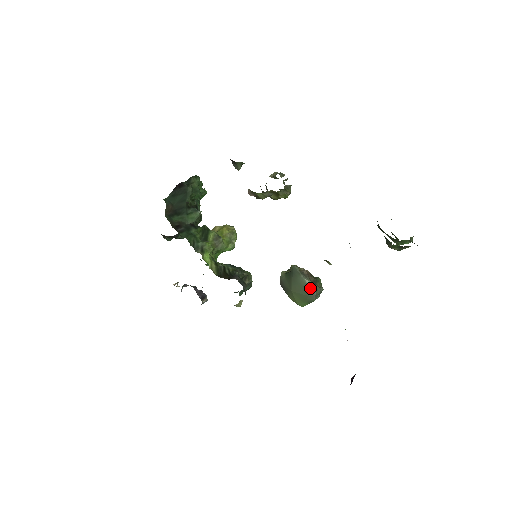
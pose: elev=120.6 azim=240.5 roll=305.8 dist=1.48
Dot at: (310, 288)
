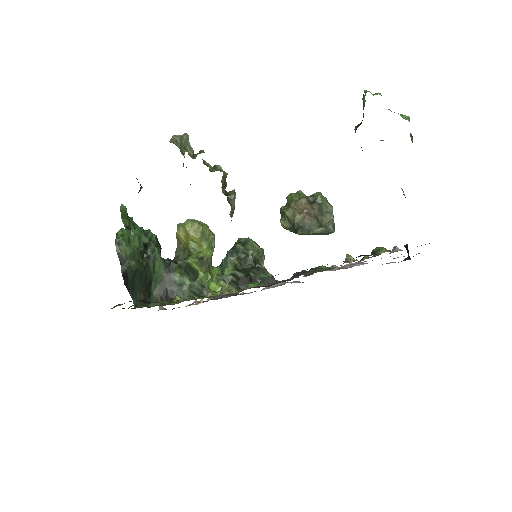
Dot at: (326, 233)
